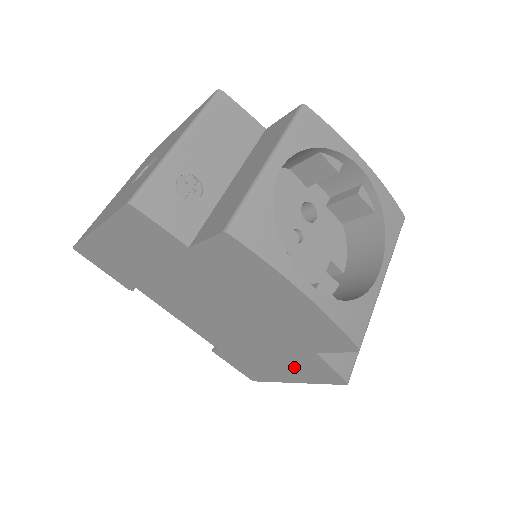
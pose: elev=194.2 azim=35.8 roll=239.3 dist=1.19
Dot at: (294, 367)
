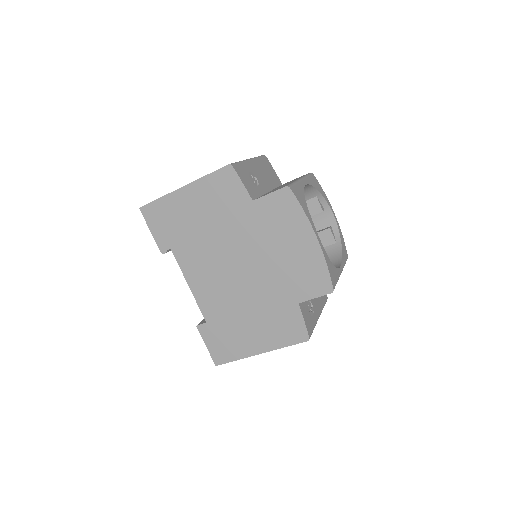
Dot at: (271, 329)
